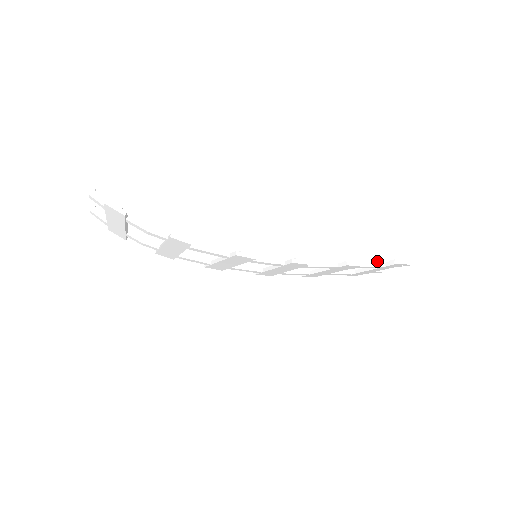
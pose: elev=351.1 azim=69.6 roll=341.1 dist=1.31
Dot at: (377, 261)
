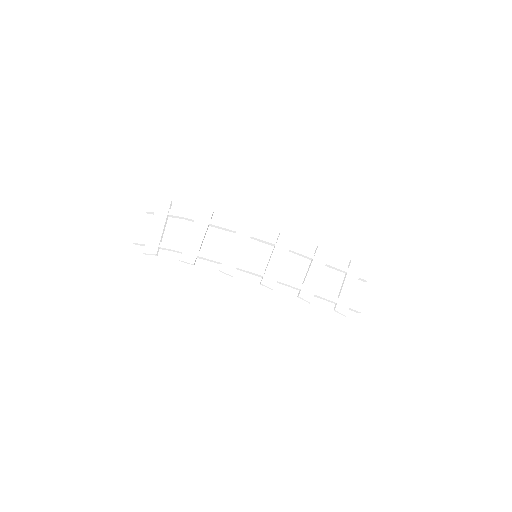
Dot at: occluded
